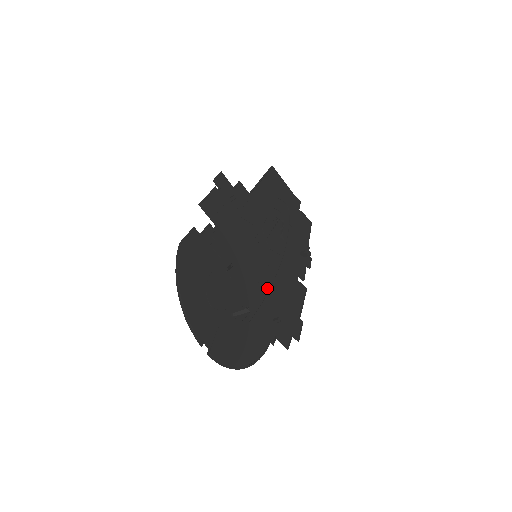
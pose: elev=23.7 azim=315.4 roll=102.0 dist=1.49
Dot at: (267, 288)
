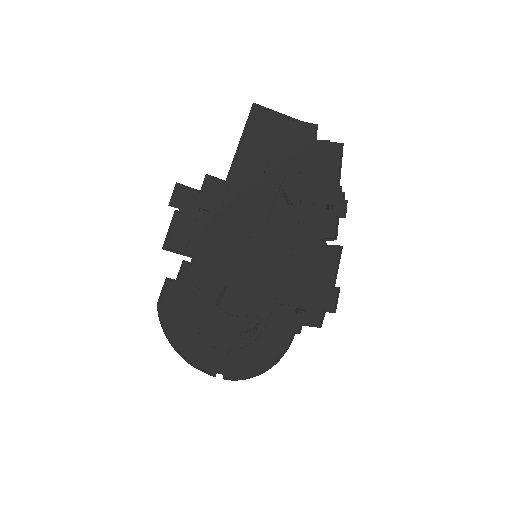
Dot at: (280, 282)
